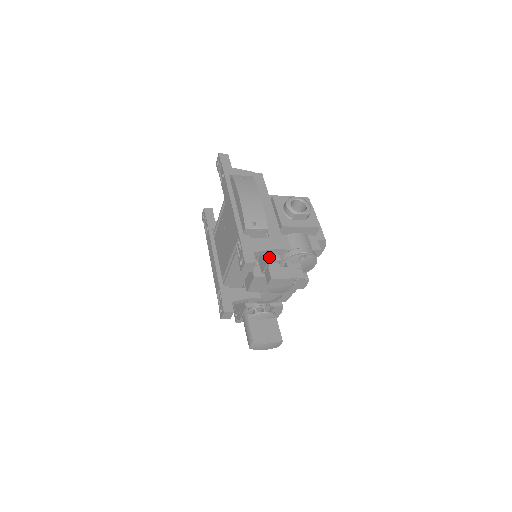
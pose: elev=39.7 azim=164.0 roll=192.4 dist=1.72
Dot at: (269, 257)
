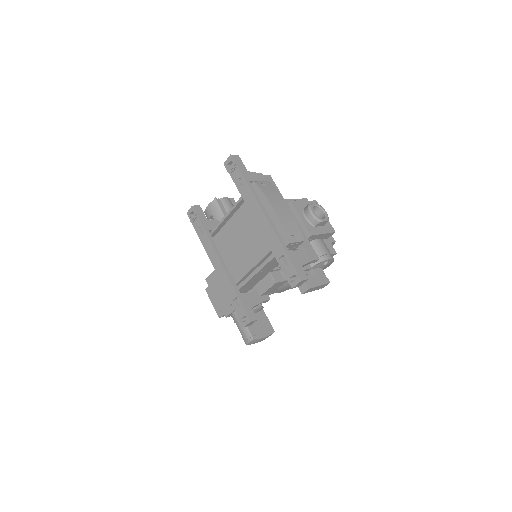
Dot at: (303, 267)
